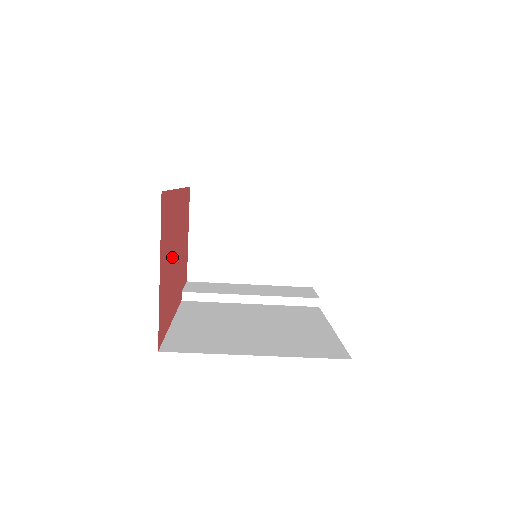
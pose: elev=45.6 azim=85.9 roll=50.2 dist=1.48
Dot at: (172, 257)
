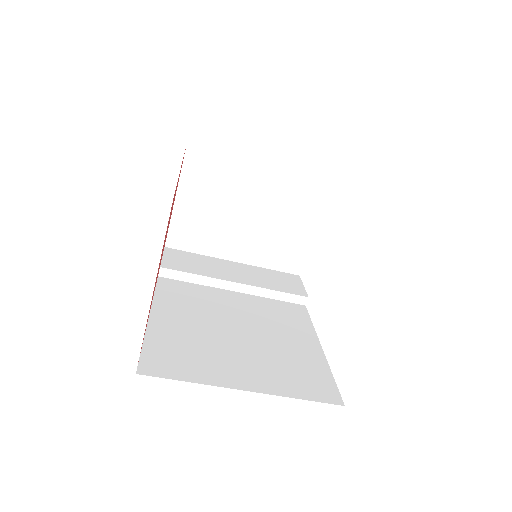
Dot at: occluded
